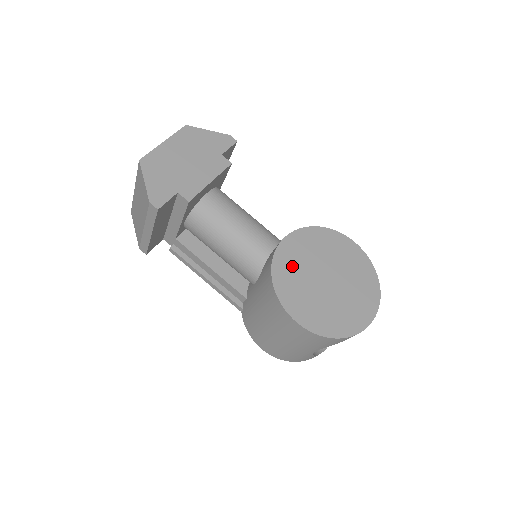
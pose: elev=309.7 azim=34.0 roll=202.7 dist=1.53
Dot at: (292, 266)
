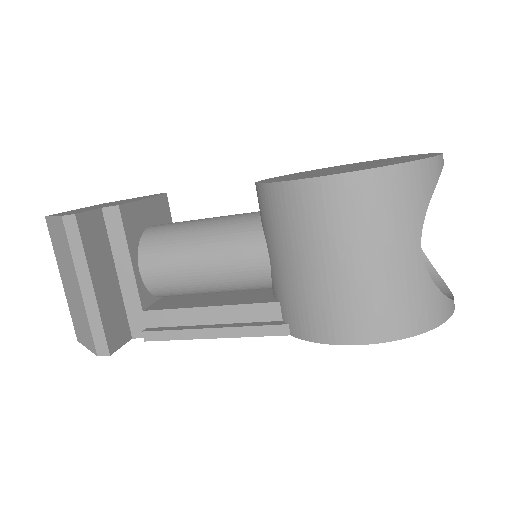
Dot at: occluded
